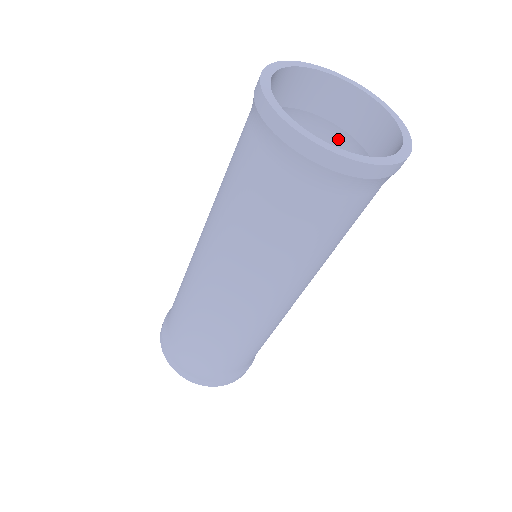
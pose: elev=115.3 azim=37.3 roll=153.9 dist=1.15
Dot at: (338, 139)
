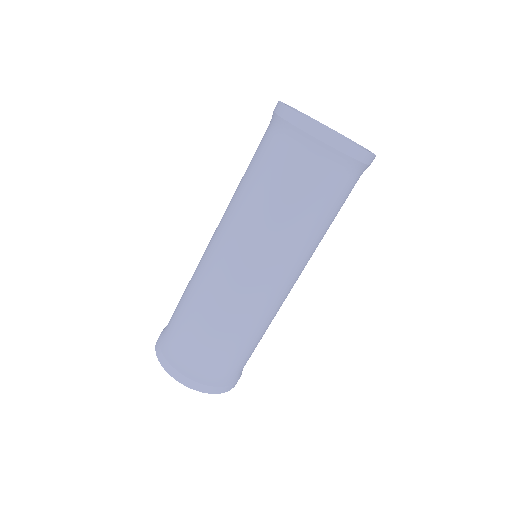
Dot at: occluded
